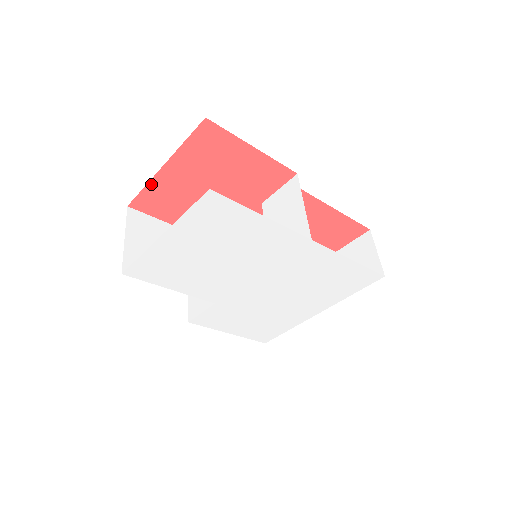
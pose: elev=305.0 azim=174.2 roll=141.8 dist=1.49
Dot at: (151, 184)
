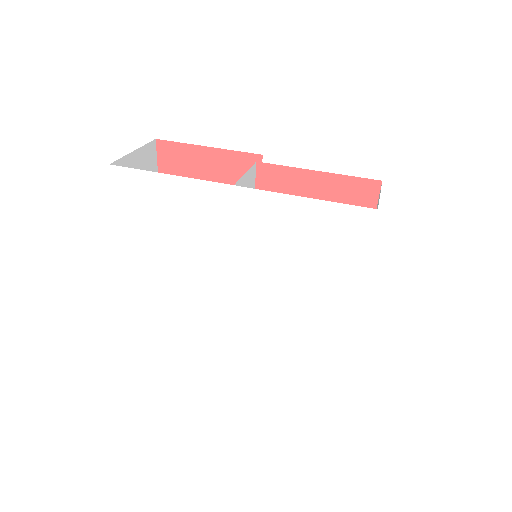
Dot at: occluded
